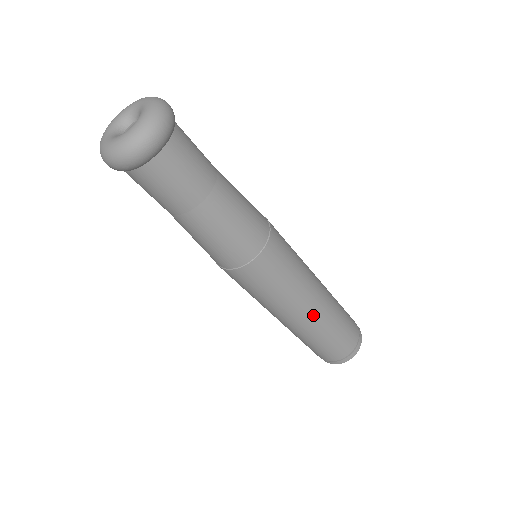
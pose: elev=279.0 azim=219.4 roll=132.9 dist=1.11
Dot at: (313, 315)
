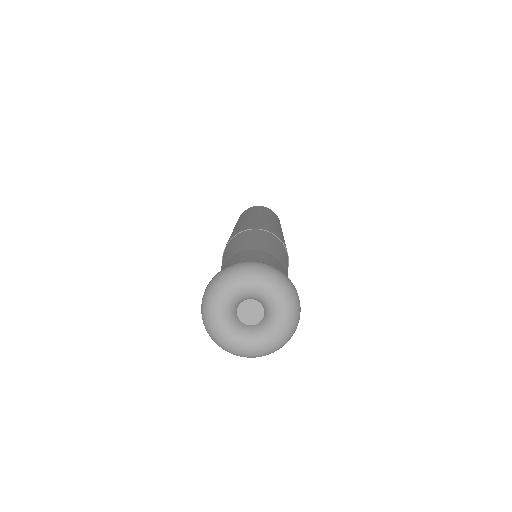
Dot at: occluded
